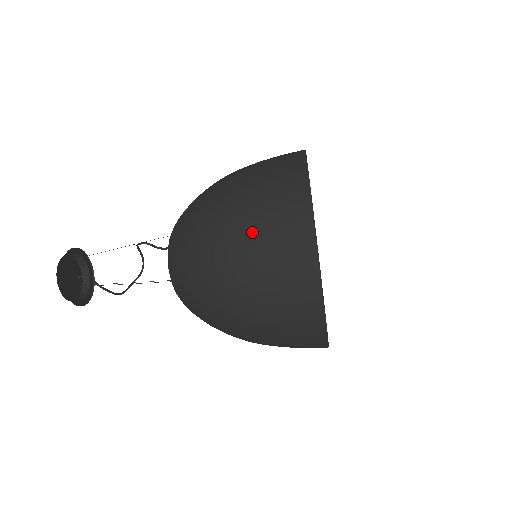
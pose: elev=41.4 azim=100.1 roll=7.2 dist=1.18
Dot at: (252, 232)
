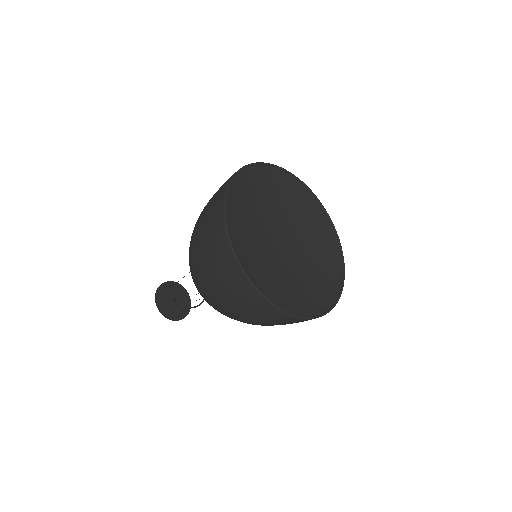
Dot at: (201, 243)
